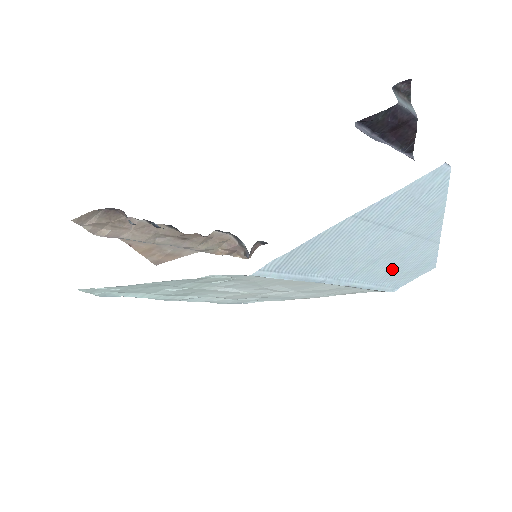
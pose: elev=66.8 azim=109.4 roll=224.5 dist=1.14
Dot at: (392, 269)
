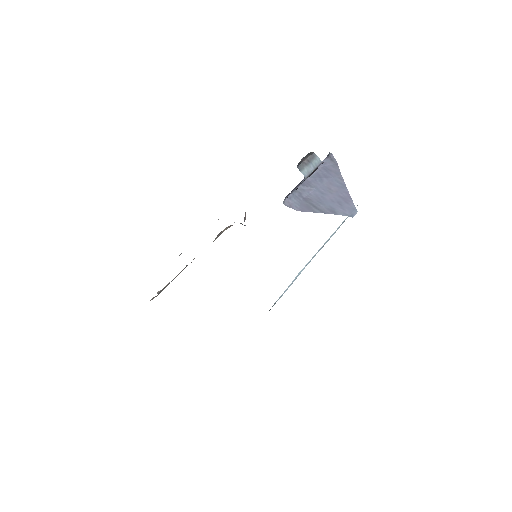
Dot at: occluded
